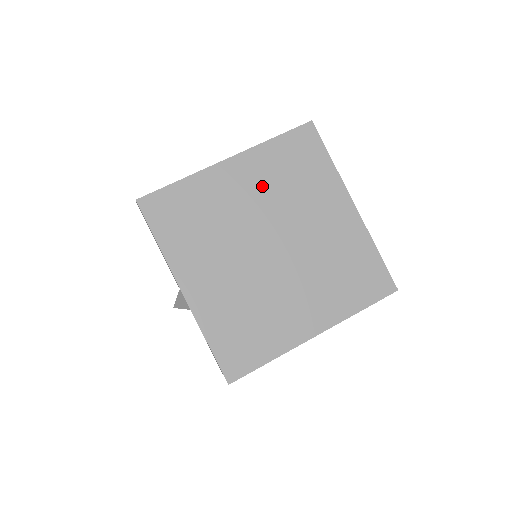
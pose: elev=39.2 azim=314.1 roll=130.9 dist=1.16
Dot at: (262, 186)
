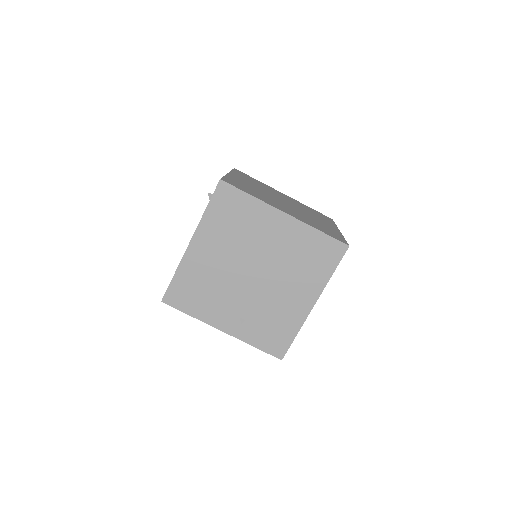
Dot at: (294, 202)
